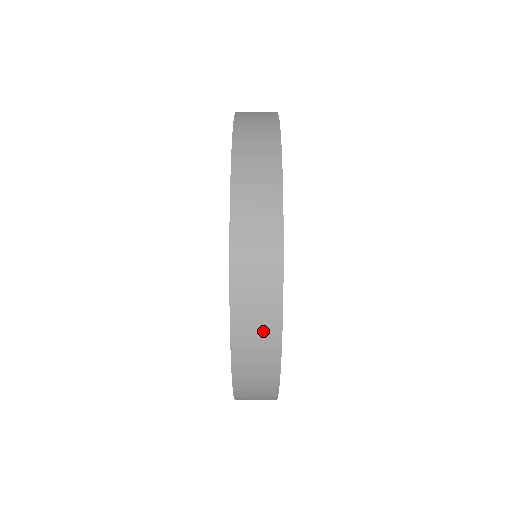
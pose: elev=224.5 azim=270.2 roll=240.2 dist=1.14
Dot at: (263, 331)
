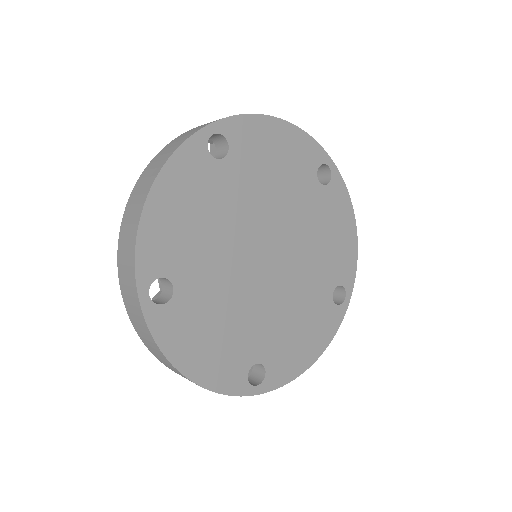
Dot at: (133, 301)
